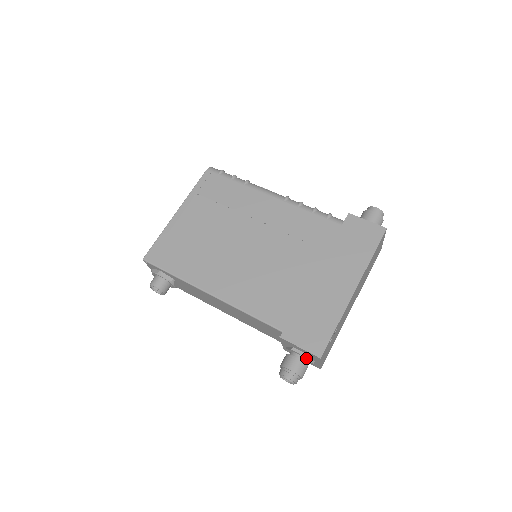
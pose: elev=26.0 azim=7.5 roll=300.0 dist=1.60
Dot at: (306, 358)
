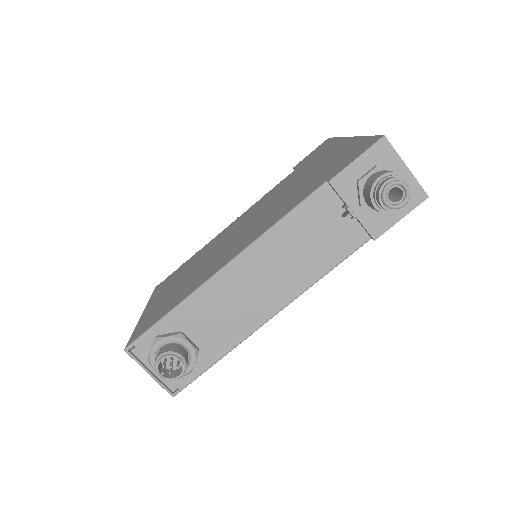
Dot at: (381, 169)
